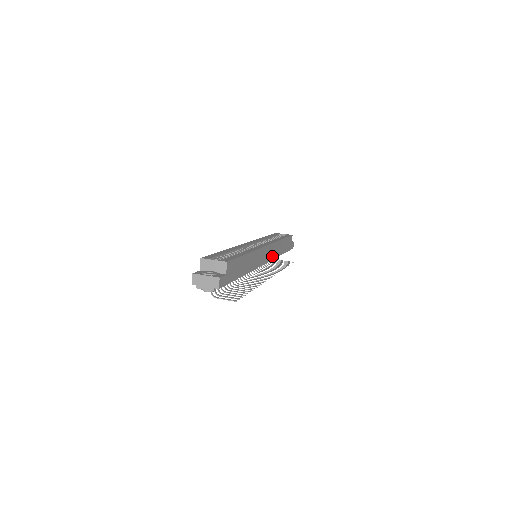
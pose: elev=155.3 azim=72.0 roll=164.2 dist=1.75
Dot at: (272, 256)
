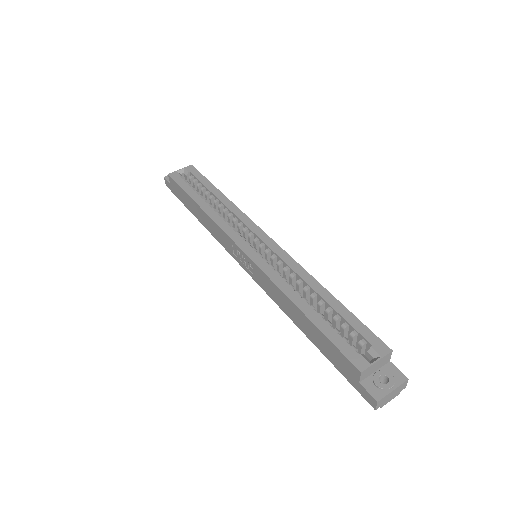
Dot at: occluded
